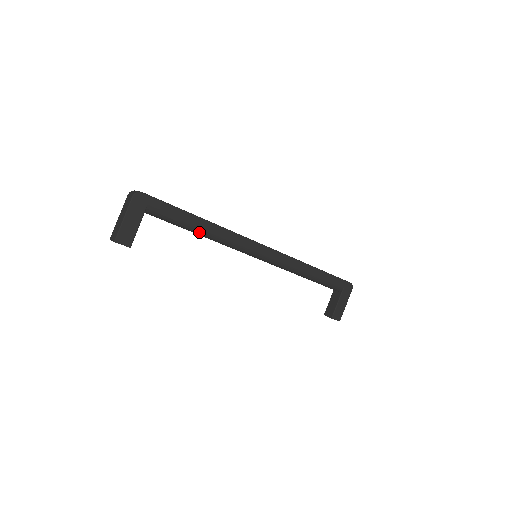
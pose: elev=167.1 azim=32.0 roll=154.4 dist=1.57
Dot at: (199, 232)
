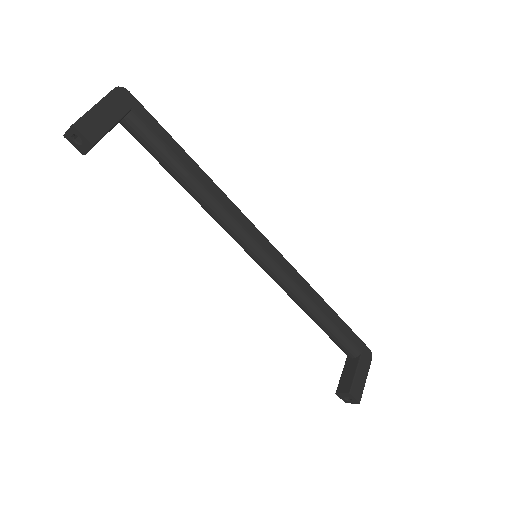
Dot at: (190, 181)
